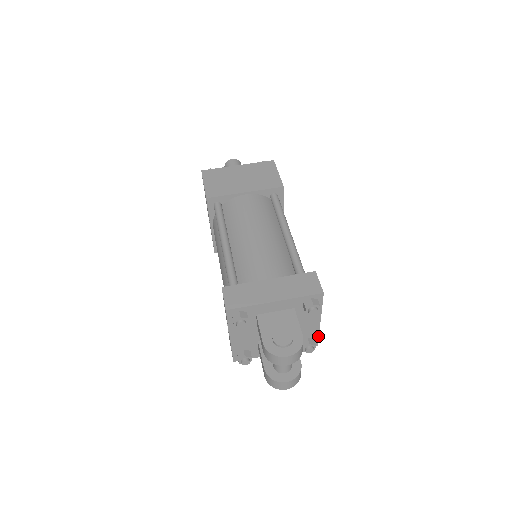
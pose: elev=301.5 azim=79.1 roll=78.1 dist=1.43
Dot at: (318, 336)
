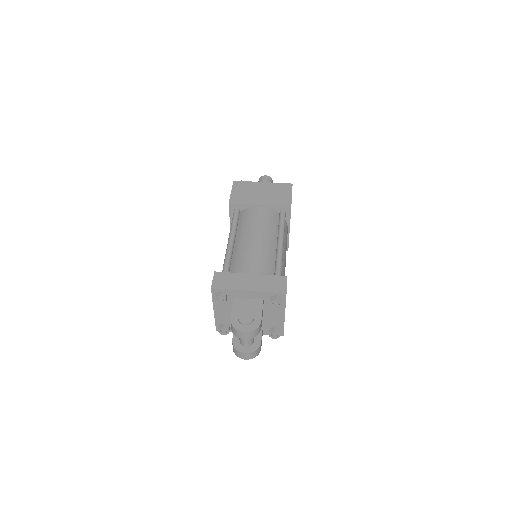
Dot at: (283, 328)
